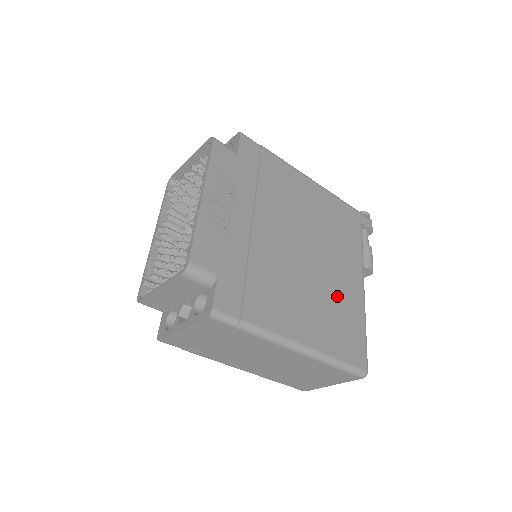
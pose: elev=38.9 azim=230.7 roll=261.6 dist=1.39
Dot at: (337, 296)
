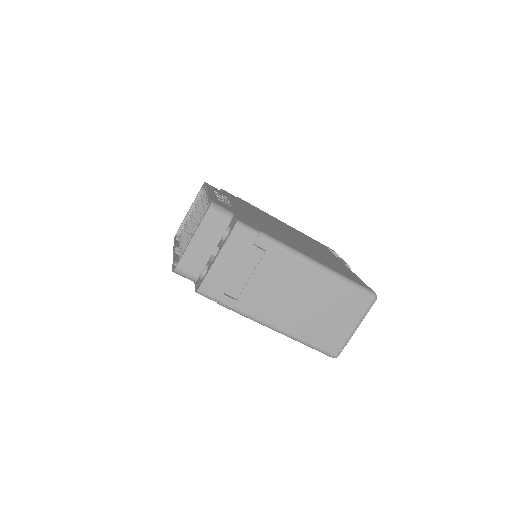
Dot at: (328, 259)
